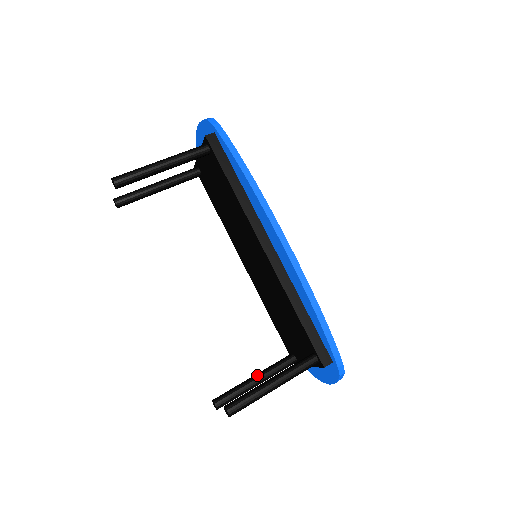
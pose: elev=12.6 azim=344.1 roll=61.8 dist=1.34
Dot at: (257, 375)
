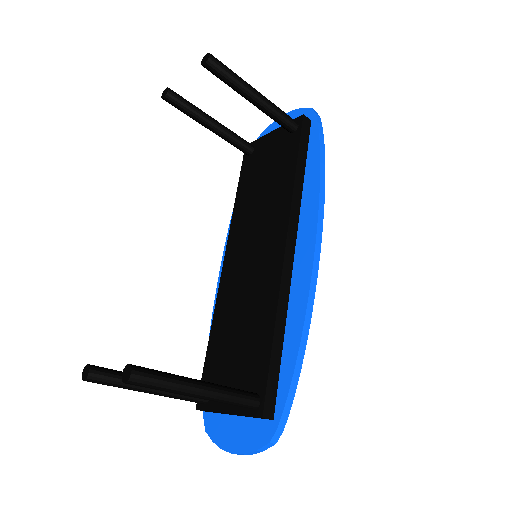
Dot at: occluded
